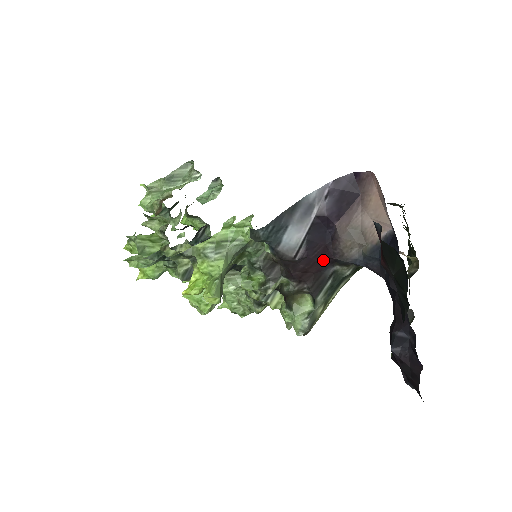
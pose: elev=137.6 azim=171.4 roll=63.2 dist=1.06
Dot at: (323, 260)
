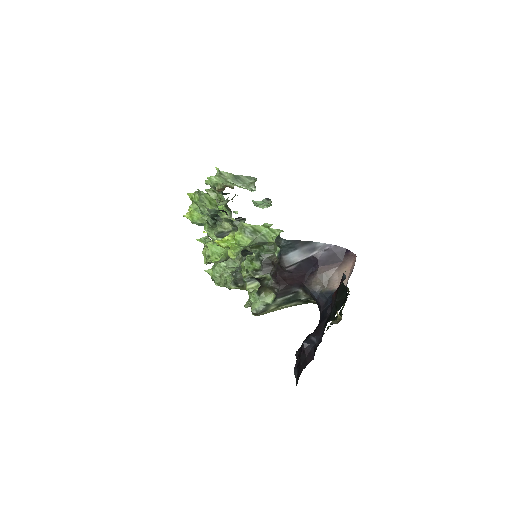
Dot at: (298, 281)
